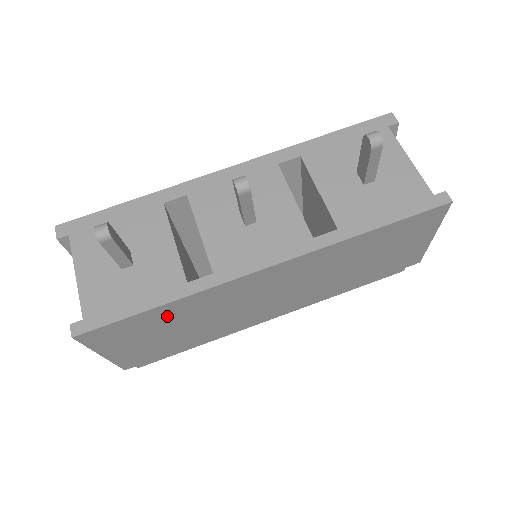
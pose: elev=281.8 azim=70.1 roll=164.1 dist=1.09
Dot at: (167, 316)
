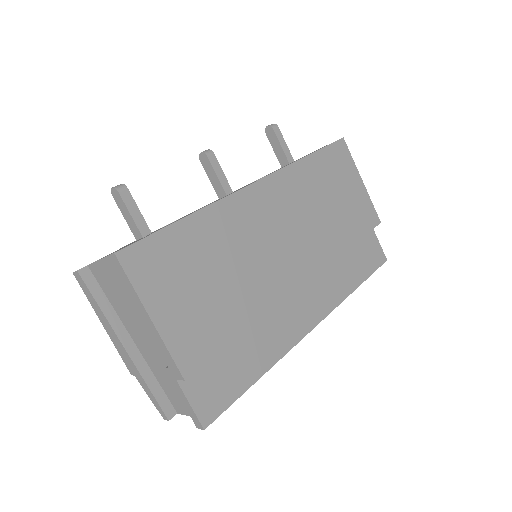
Dot at: (197, 242)
